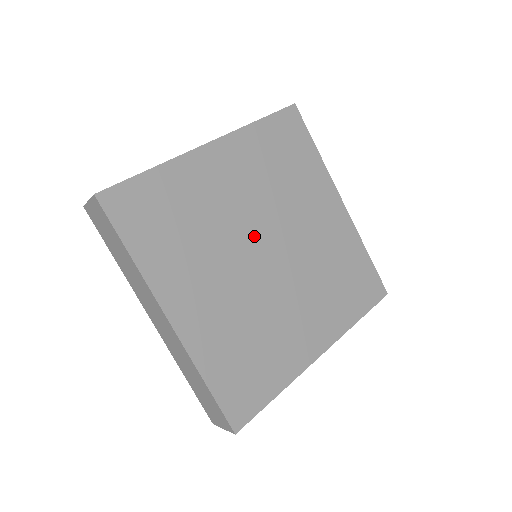
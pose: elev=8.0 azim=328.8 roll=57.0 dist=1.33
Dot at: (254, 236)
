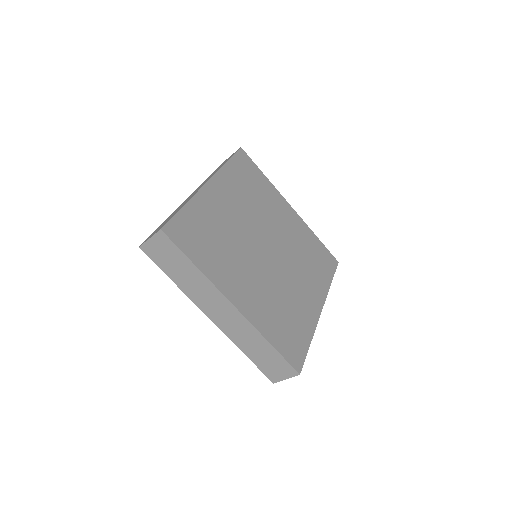
Dot at: (256, 239)
